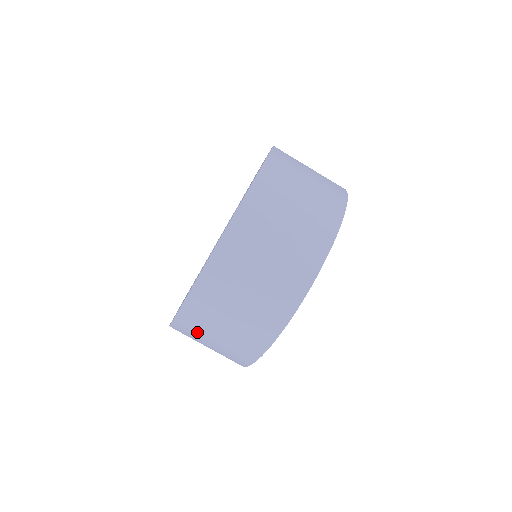
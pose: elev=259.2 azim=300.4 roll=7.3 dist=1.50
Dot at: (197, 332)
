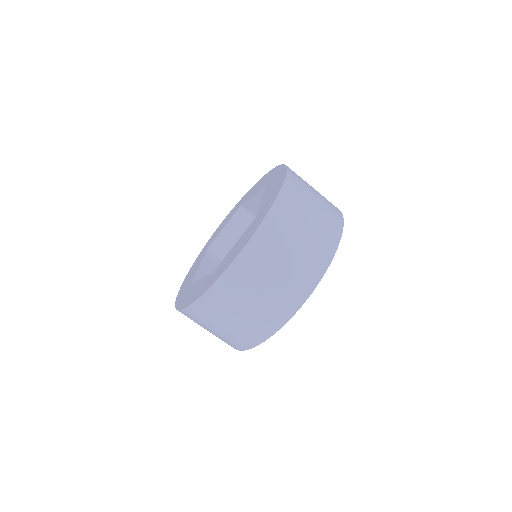
Dot at: occluded
